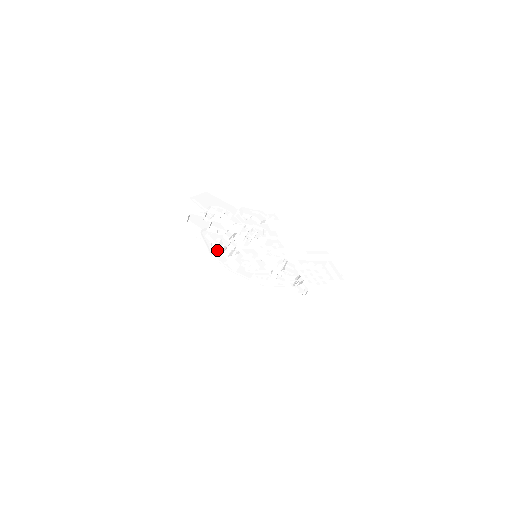
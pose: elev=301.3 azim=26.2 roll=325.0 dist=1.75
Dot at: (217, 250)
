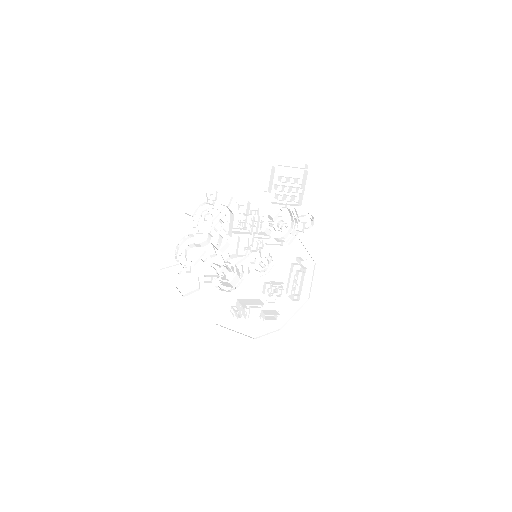
Dot at: occluded
